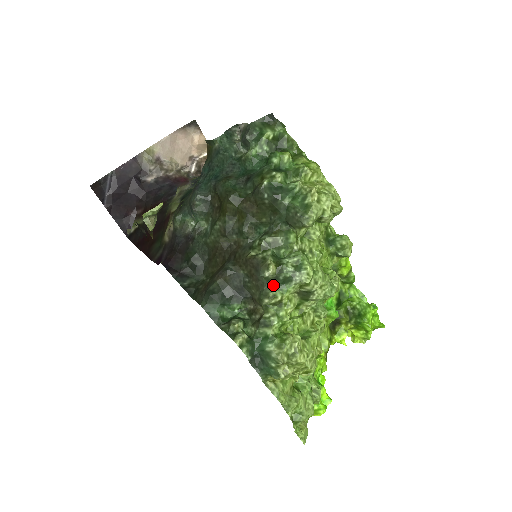
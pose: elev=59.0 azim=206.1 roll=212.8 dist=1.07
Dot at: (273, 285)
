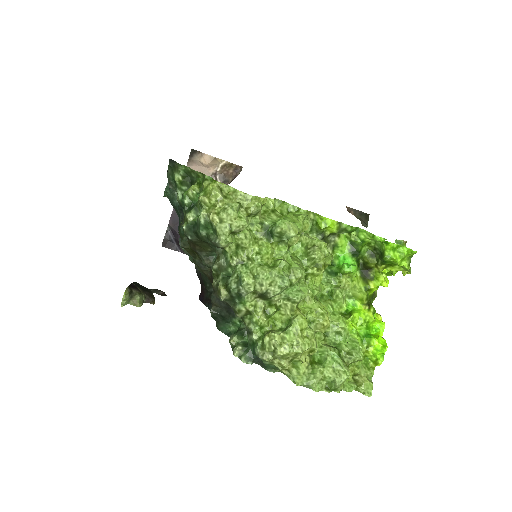
Dot at: (235, 302)
